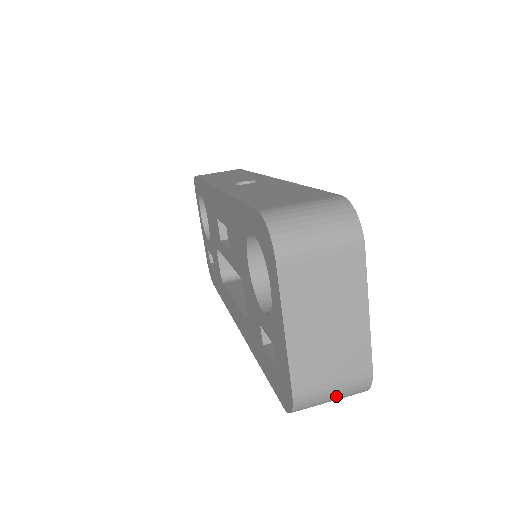
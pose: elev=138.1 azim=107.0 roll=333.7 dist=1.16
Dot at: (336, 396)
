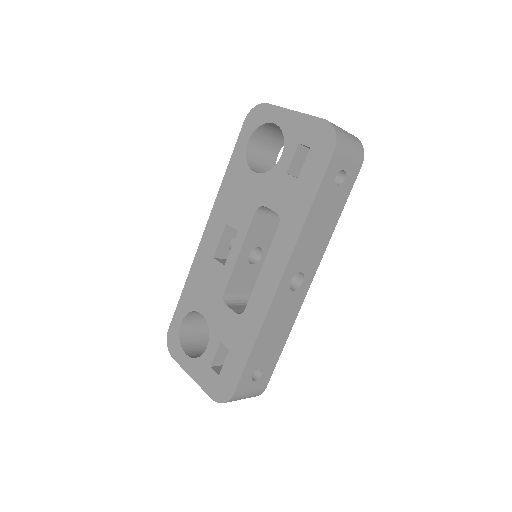
Dot at: (348, 135)
